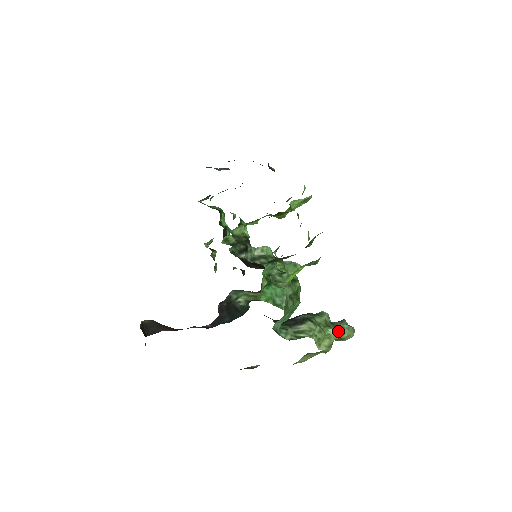
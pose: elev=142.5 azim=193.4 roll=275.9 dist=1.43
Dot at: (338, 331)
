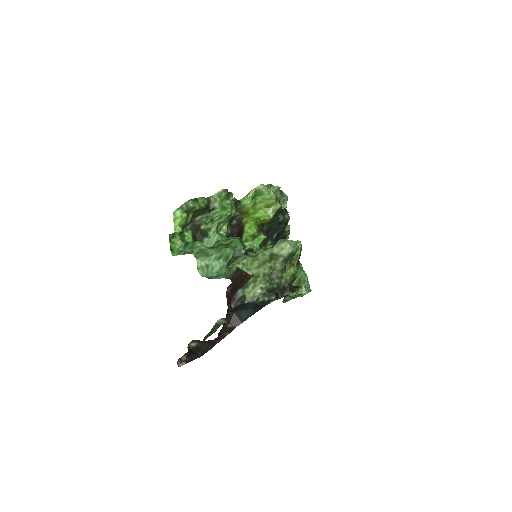
Dot at: (266, 250)
